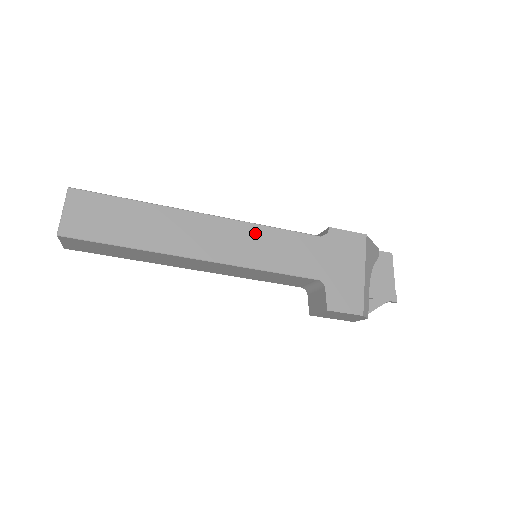
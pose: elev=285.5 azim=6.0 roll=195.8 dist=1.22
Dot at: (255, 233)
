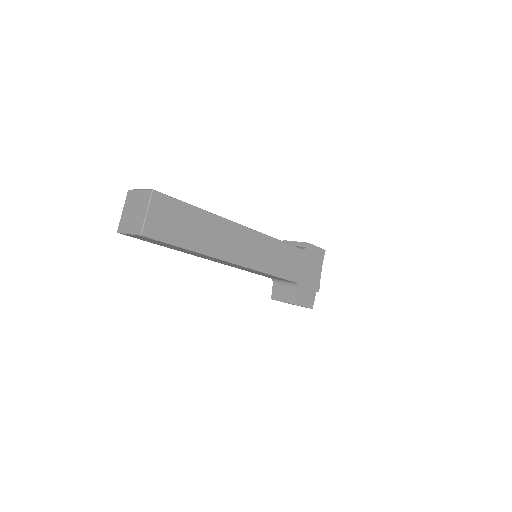
Dot at: (268, 244)
